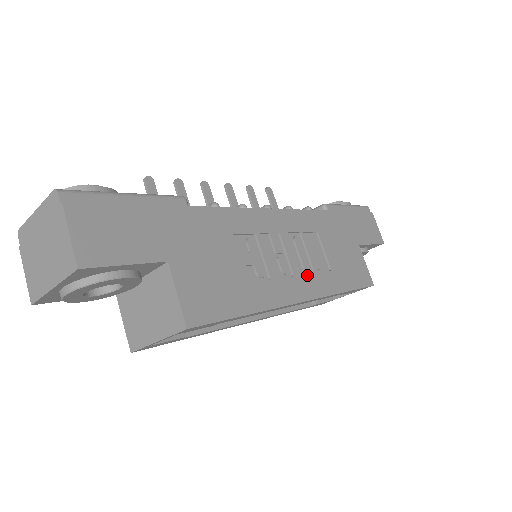
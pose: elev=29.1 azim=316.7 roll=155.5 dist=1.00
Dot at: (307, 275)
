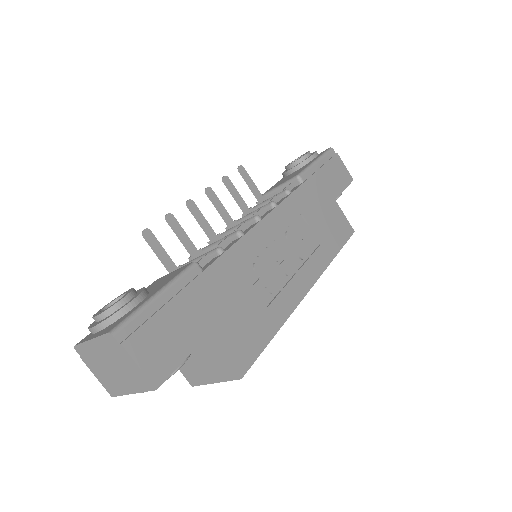
Dot at: (305, 264)
